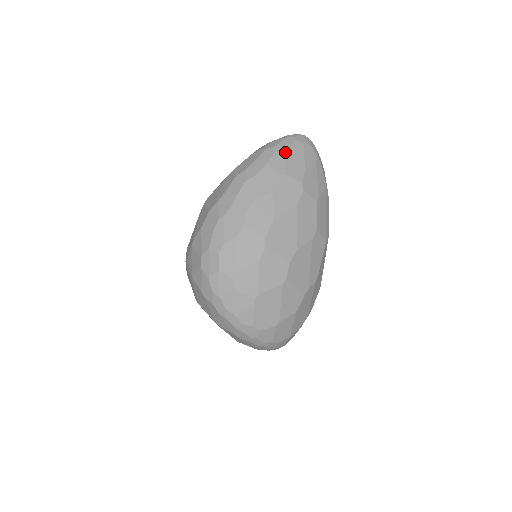
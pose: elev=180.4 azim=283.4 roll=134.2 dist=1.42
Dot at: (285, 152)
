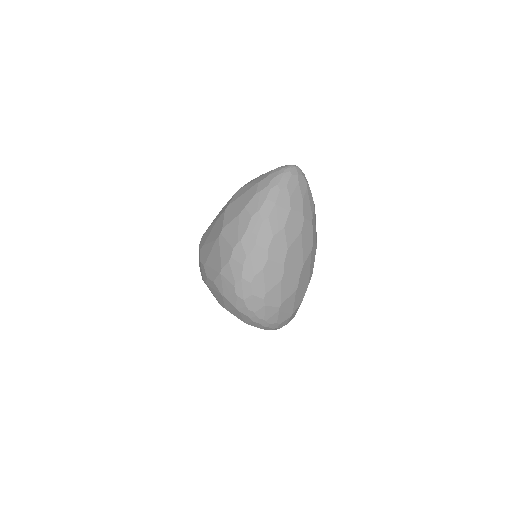
Dot at: (287, 189)
